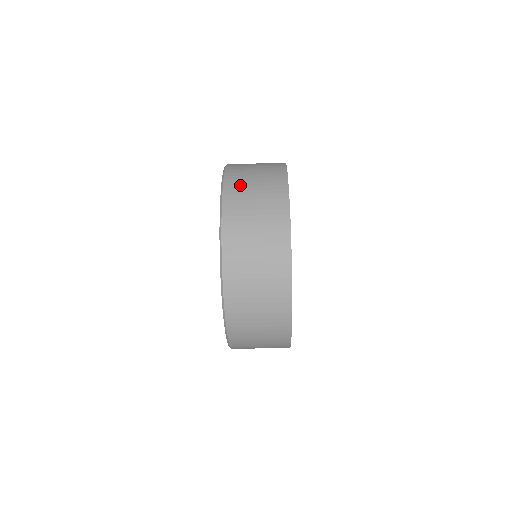
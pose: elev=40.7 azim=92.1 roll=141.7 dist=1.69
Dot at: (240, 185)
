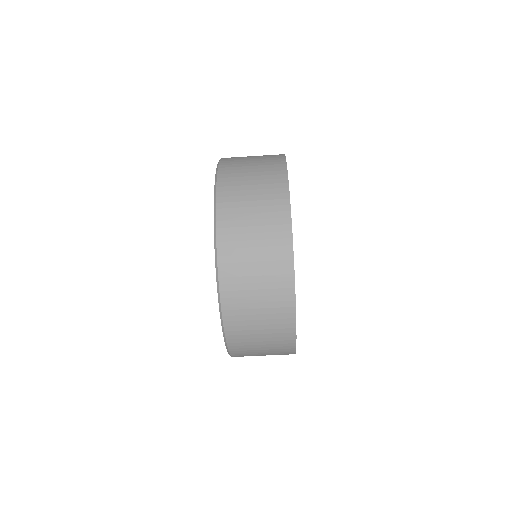
Dot at: (236, 225)
